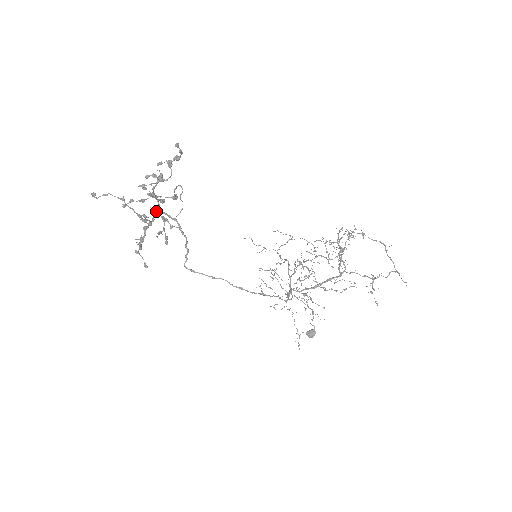
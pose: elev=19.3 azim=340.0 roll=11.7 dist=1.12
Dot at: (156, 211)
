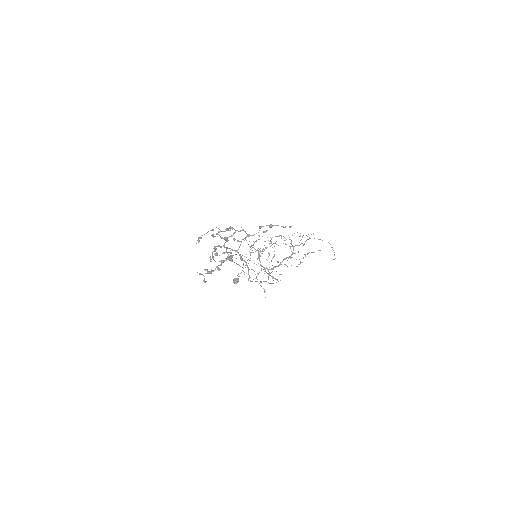
Dot at: occluded
